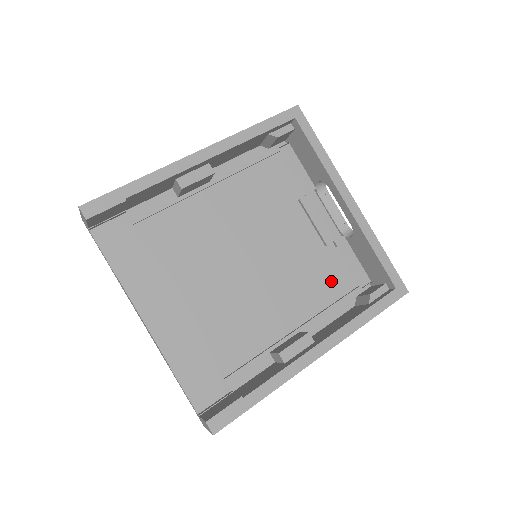
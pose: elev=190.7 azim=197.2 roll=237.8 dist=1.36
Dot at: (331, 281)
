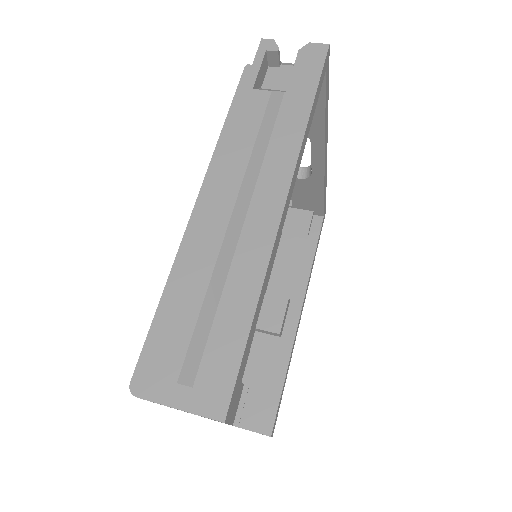
Dot at: occluded
